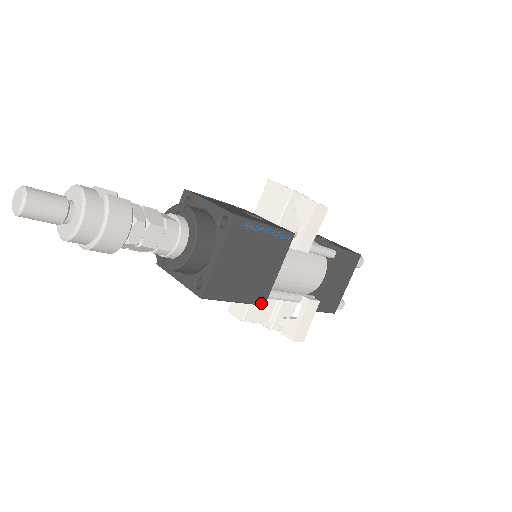
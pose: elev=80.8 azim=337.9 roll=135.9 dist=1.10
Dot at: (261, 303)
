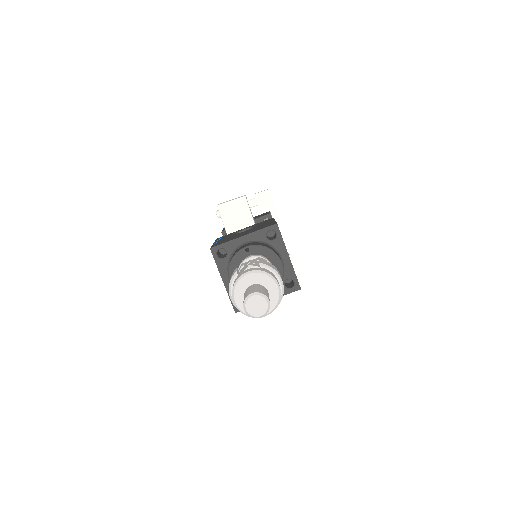
Dot at: occluded
